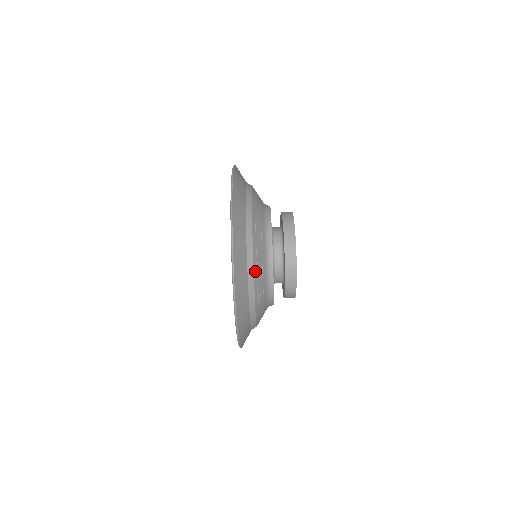
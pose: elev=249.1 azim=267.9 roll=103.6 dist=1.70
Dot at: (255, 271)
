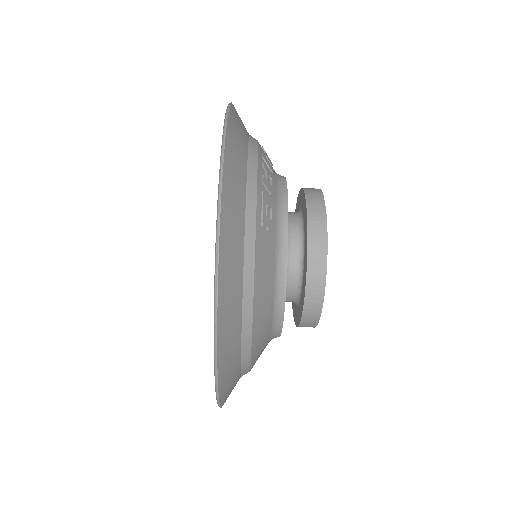
Dot at: (260, 168)
